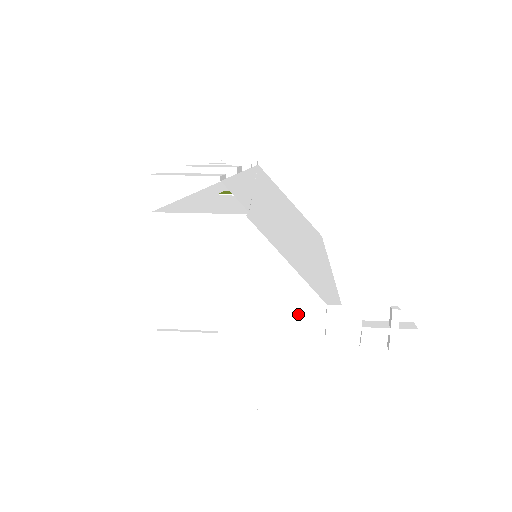
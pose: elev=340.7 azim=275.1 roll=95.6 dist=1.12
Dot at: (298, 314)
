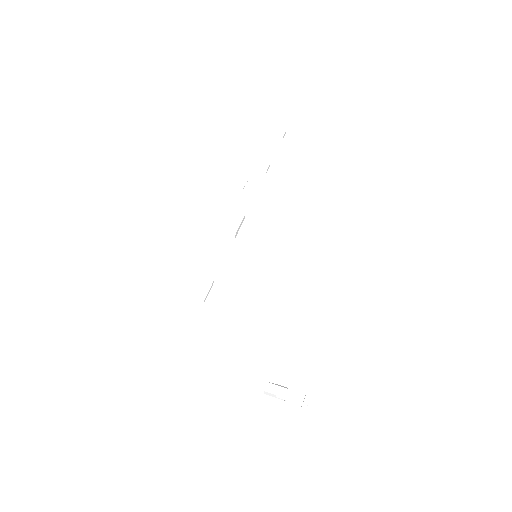
Dot at: (248, 379)
